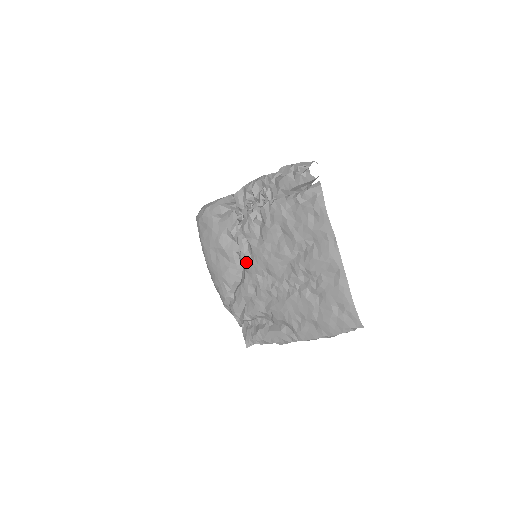
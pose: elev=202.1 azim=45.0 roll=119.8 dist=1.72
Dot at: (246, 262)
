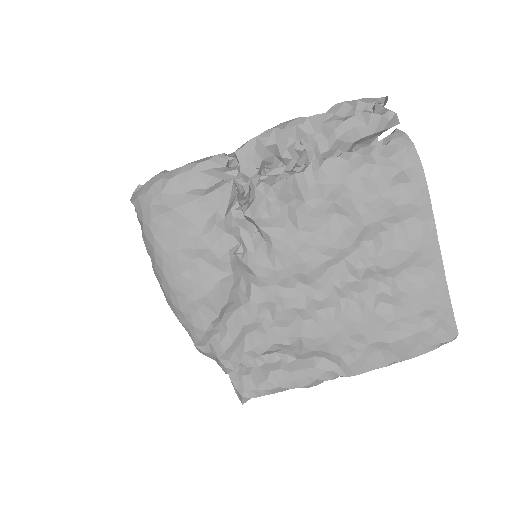
Dot at: (258, 267)
